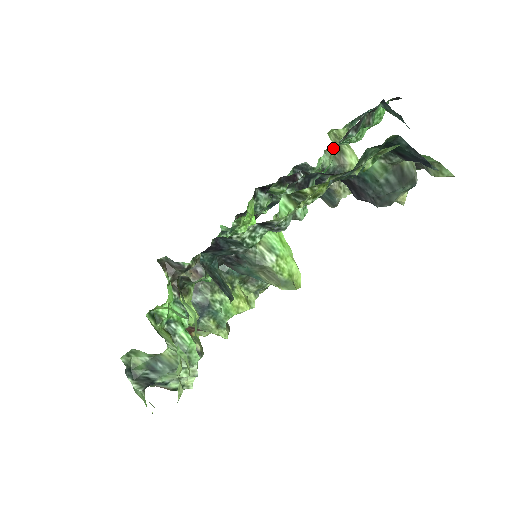
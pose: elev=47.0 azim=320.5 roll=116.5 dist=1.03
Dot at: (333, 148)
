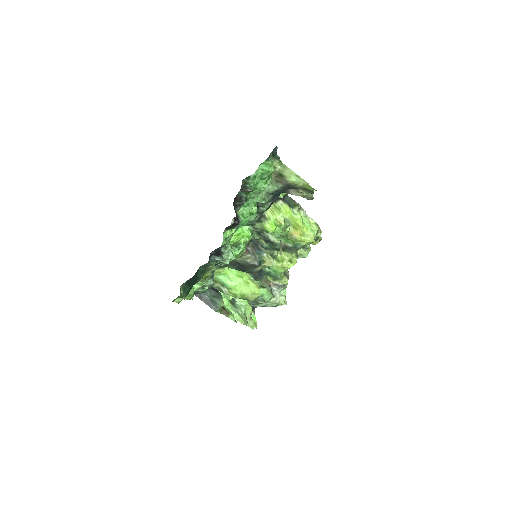
Dot at: occluded
